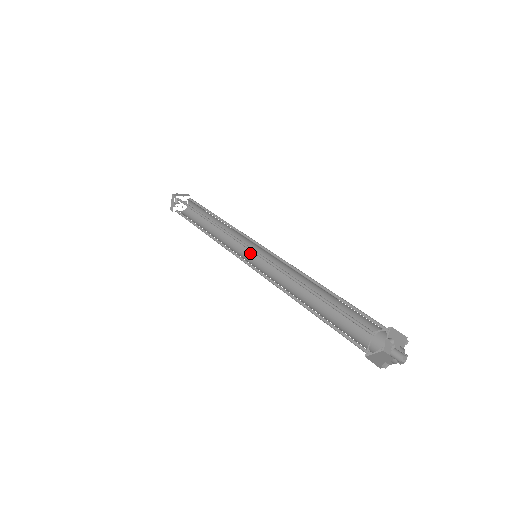
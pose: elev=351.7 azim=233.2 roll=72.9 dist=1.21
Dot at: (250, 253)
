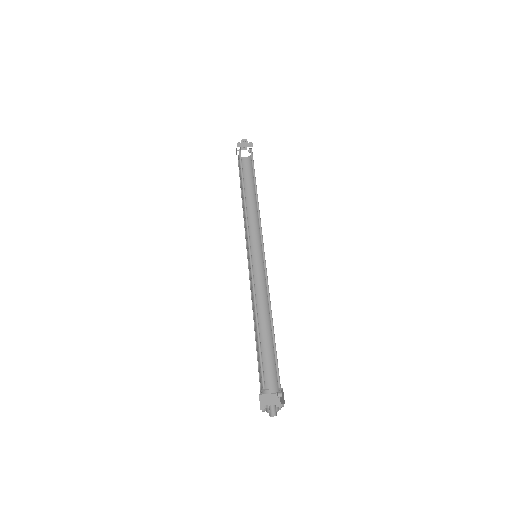
Dot at: (260, 245)
